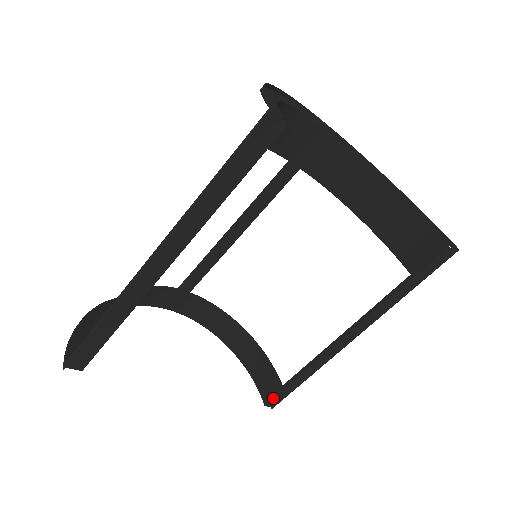
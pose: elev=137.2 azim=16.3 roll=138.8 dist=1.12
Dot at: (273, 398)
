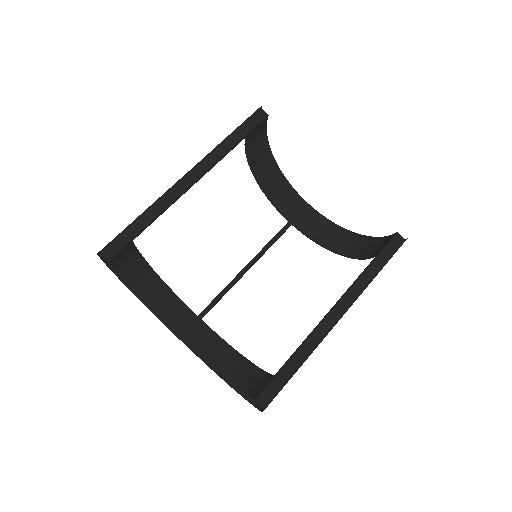
Dot at: (264, 389)
